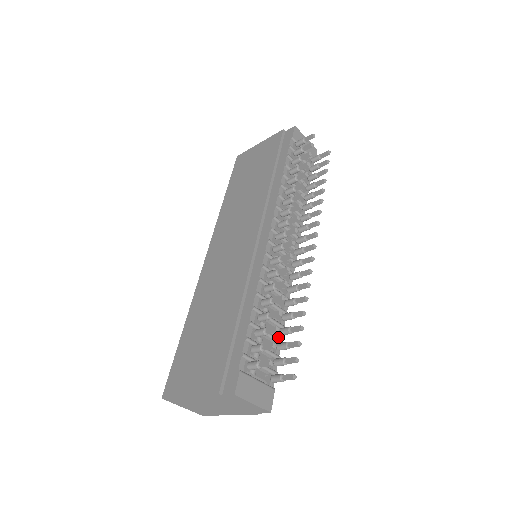
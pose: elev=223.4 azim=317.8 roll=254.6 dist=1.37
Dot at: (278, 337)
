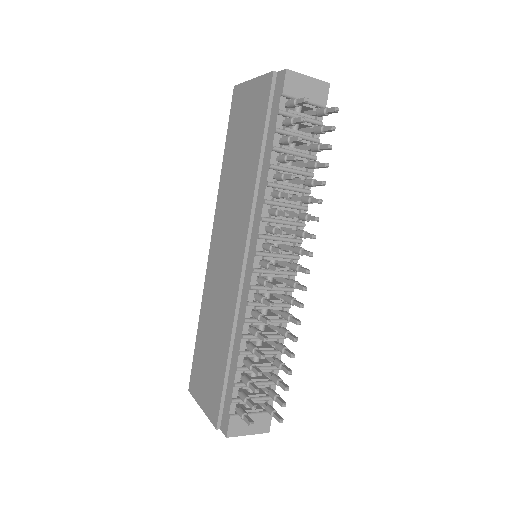
Dot at: occluded
